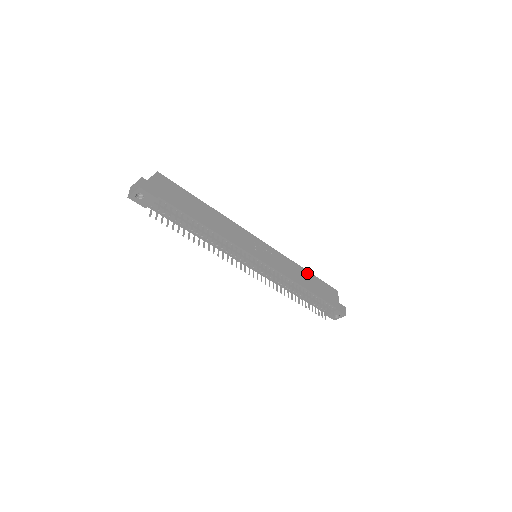
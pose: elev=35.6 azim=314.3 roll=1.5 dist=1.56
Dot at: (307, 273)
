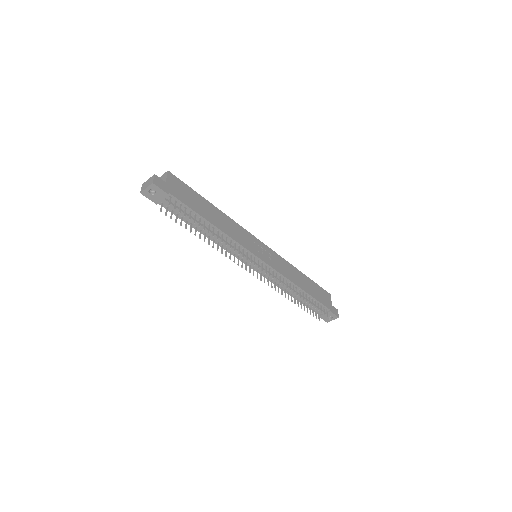
Dot at: (302, 275)
